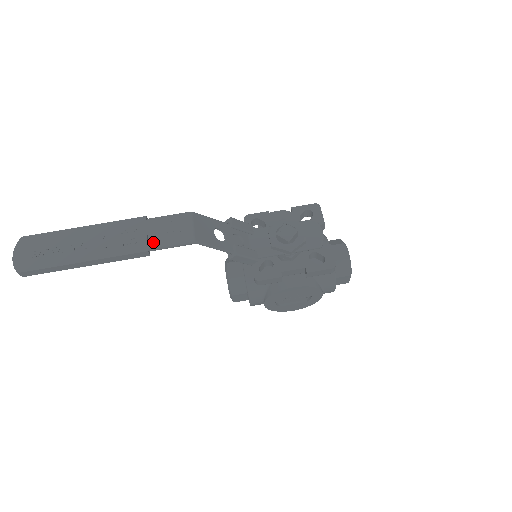
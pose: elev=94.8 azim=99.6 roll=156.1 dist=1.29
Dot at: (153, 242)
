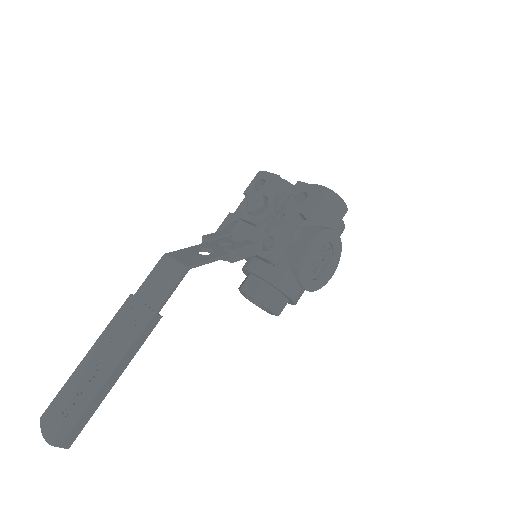
Dot at: (154, 303)
